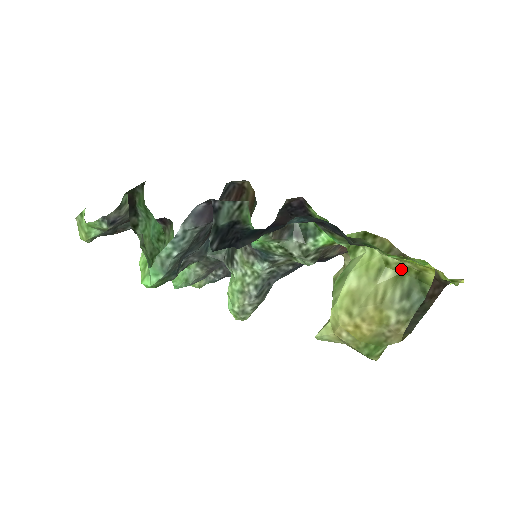
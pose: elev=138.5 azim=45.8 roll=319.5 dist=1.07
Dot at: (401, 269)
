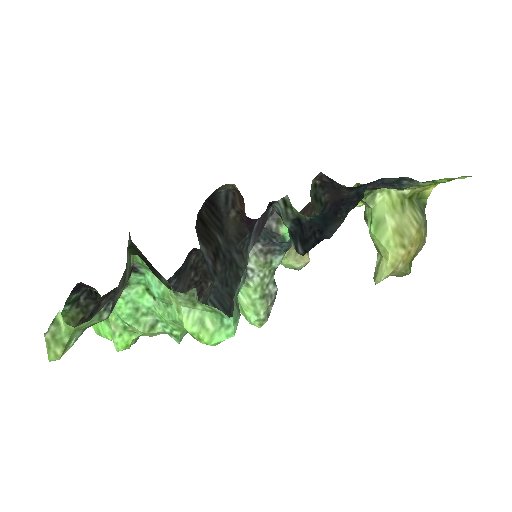
Dot at: (411, 196)
